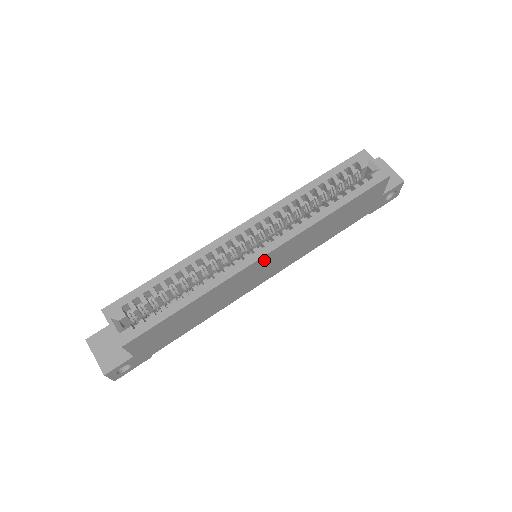
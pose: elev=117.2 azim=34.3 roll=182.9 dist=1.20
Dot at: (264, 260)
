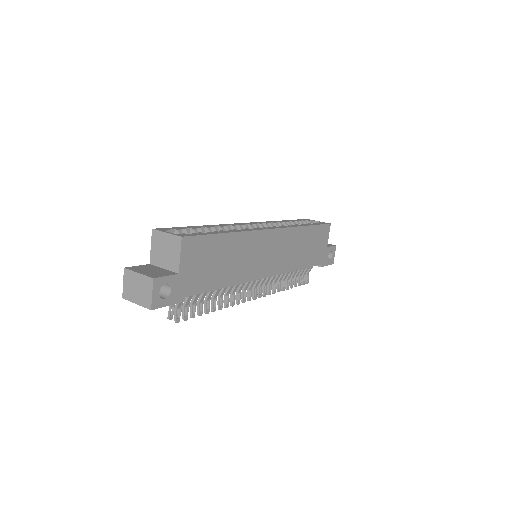
Dot at: (271, 237)
